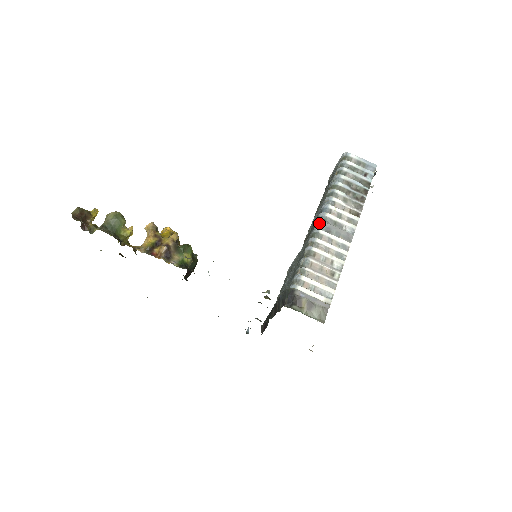
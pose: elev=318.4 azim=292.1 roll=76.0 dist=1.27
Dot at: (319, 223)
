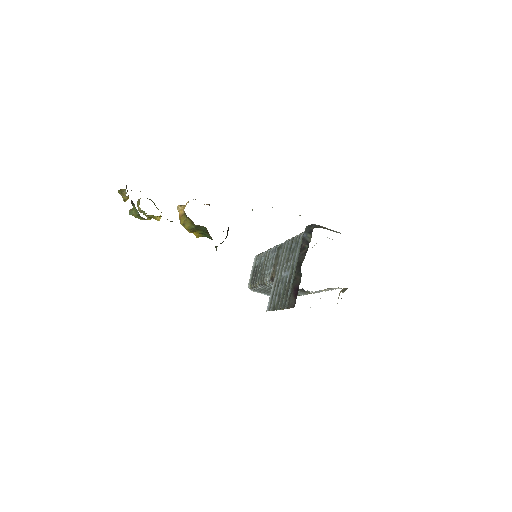
Dot at: occluded
